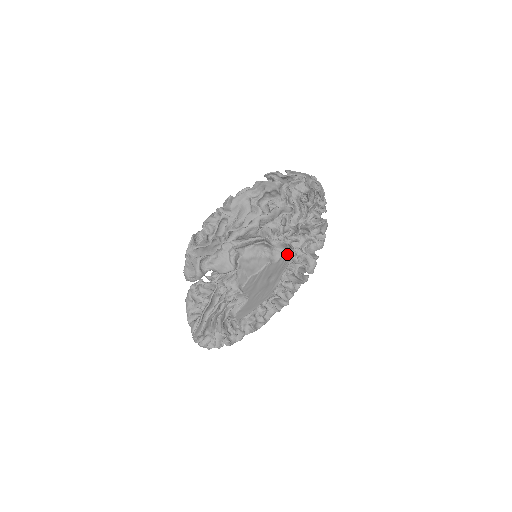
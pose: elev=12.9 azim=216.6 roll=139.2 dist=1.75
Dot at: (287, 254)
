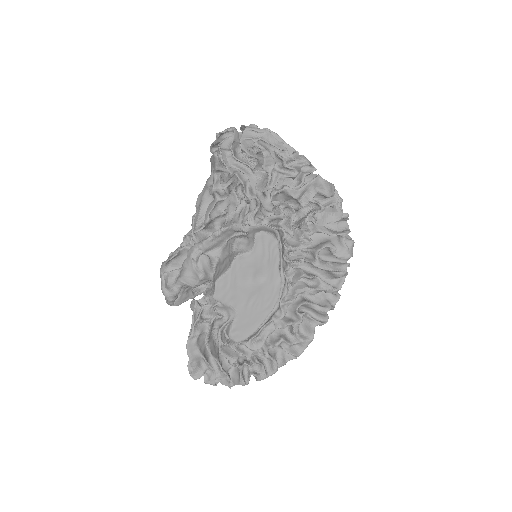
Dot at: (264, 238)
